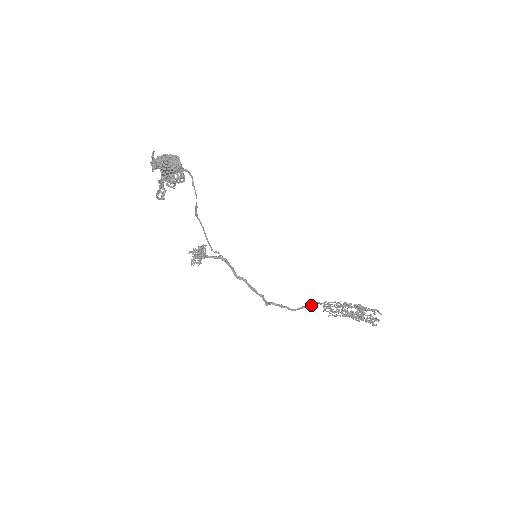
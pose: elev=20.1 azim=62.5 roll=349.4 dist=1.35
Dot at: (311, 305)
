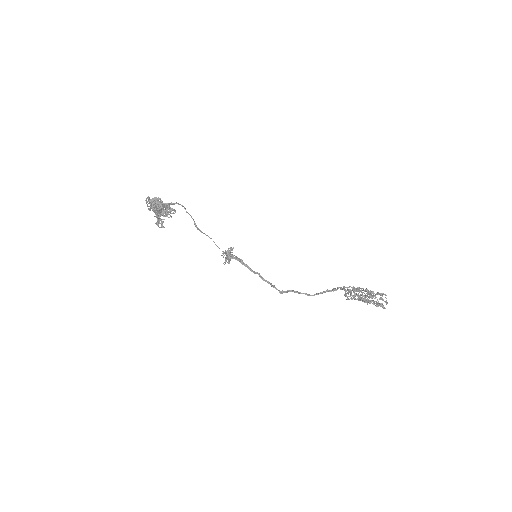
Dot at: (332, 290)
